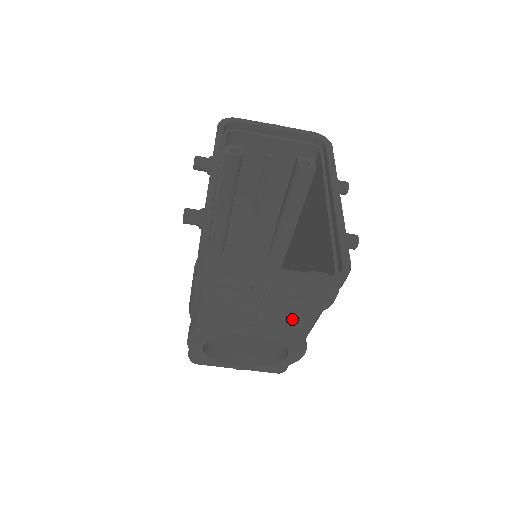
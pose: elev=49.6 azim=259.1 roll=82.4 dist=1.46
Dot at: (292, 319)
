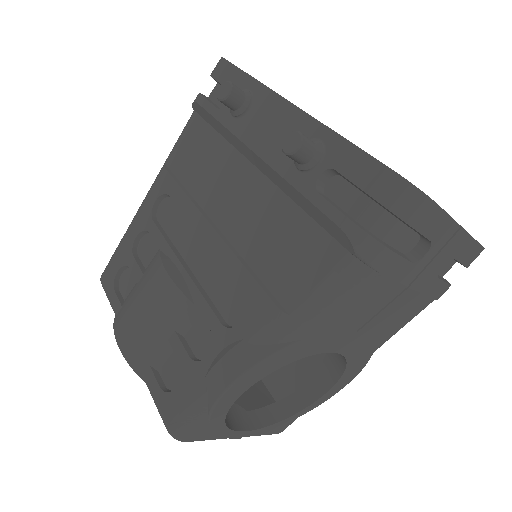
Dot at: (406, 314)
